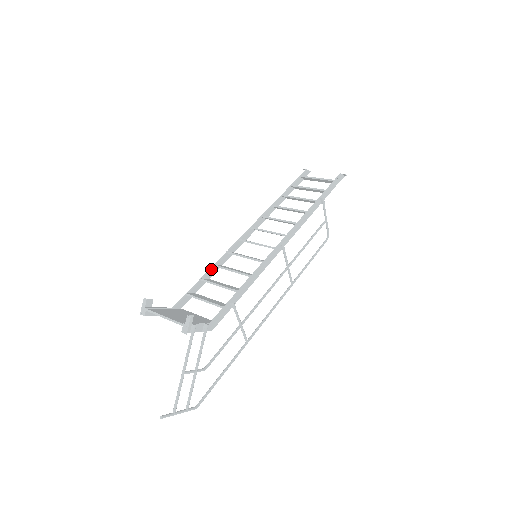
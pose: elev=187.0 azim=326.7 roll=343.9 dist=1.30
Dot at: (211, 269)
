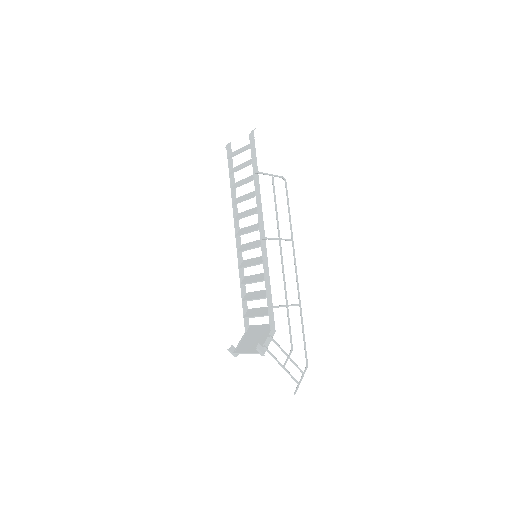
Dot at: (241, 288)
